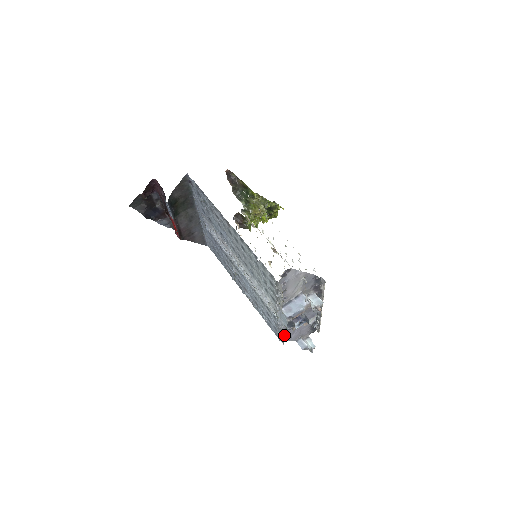
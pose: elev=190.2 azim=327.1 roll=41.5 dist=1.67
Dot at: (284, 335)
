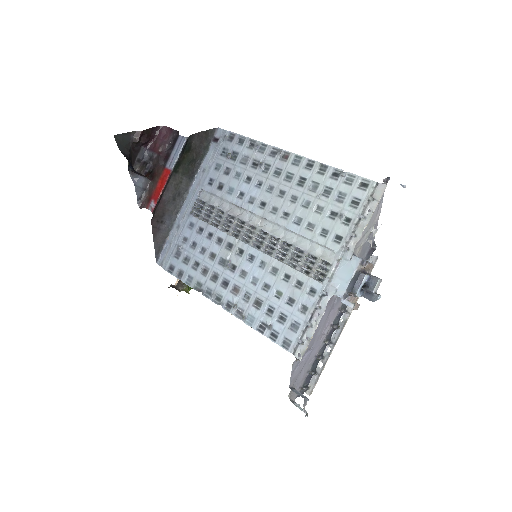
Dot at: (305, 340)
